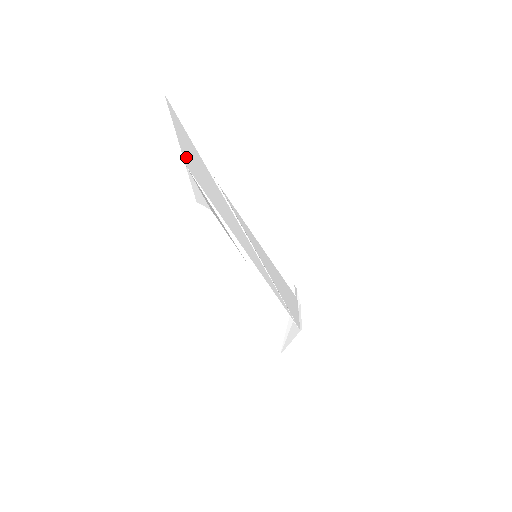
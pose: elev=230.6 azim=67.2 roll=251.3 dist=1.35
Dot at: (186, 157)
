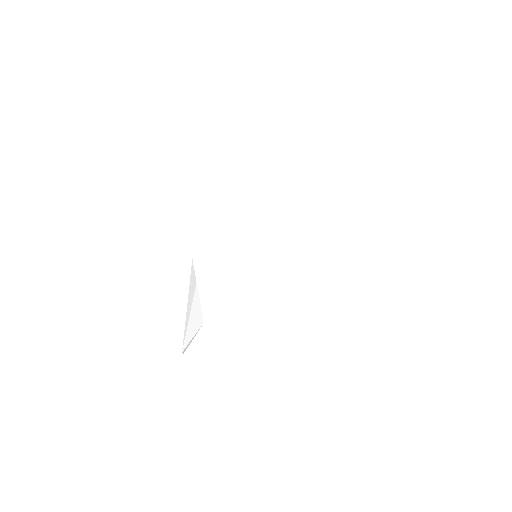
Dot at: occluded
